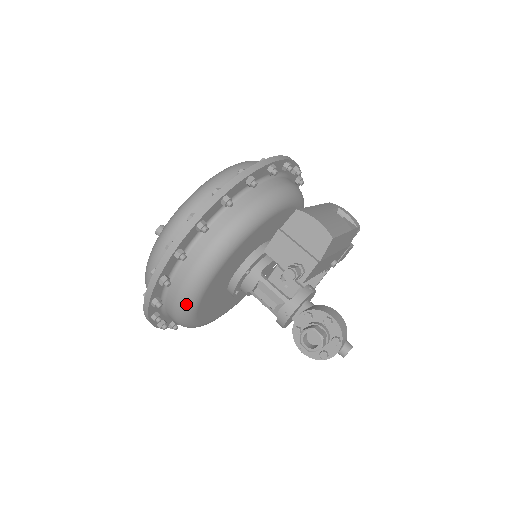
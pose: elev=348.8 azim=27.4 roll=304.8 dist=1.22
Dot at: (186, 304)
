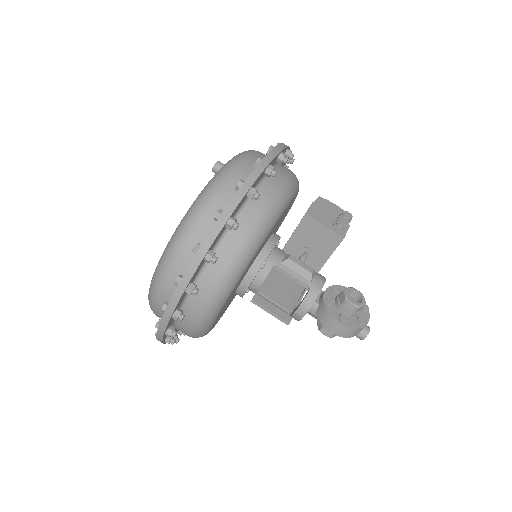
Dot at: (274, 211)
